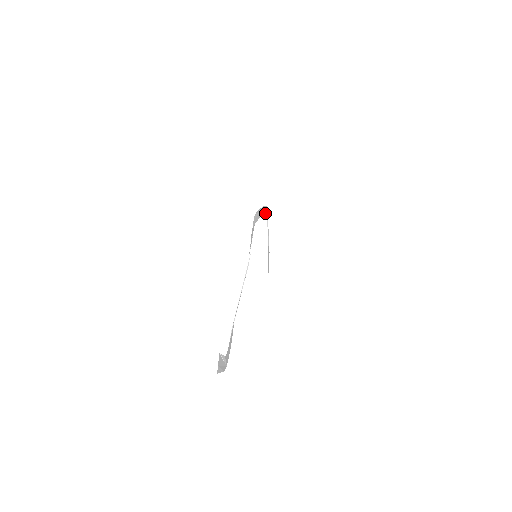
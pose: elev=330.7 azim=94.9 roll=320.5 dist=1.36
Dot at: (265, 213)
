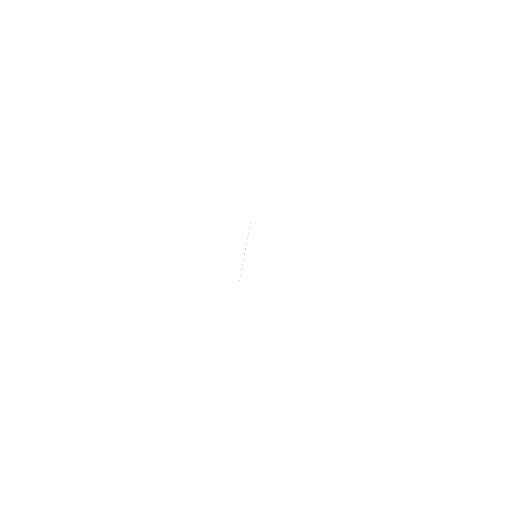
Dot at: occluded
